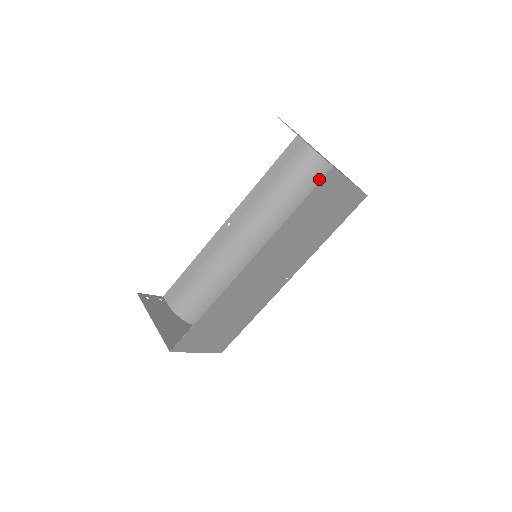
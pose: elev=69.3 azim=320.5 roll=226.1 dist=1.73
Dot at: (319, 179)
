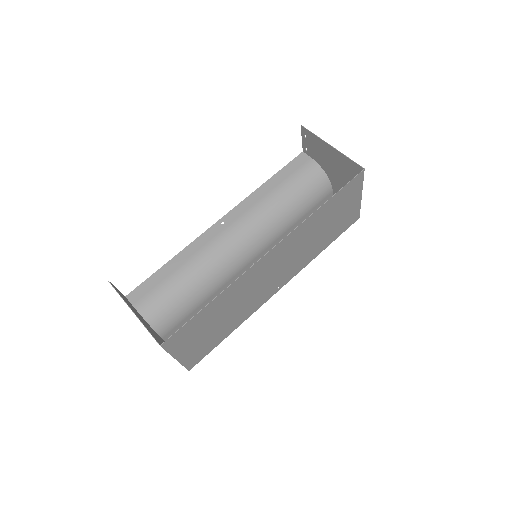
Dot at: (318, 195)
